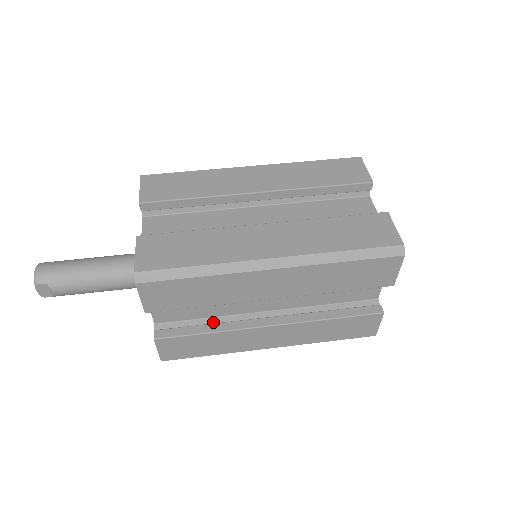
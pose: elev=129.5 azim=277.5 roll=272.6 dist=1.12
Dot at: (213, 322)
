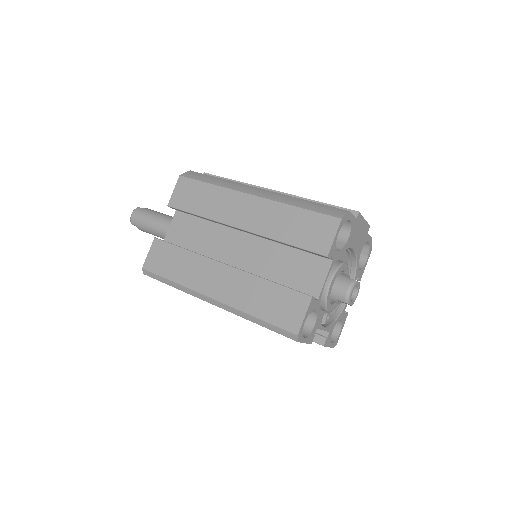
Dot at: occluded
